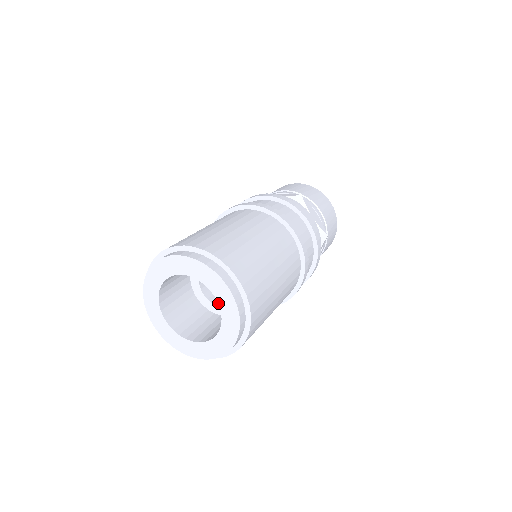
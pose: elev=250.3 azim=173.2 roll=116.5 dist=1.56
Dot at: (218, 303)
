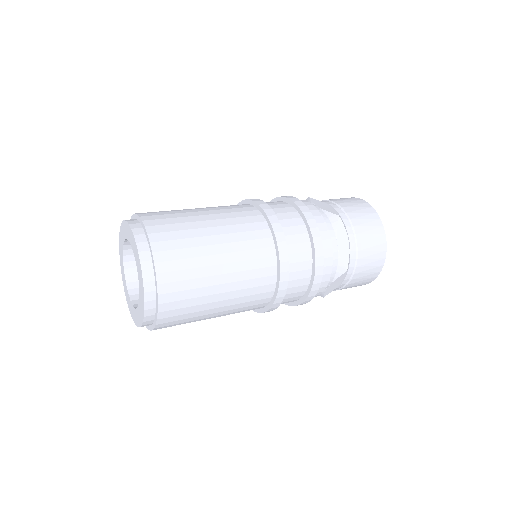
Dot at: (131, 246)
